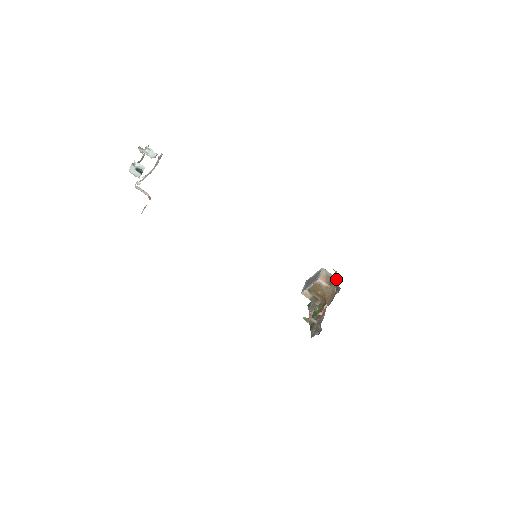
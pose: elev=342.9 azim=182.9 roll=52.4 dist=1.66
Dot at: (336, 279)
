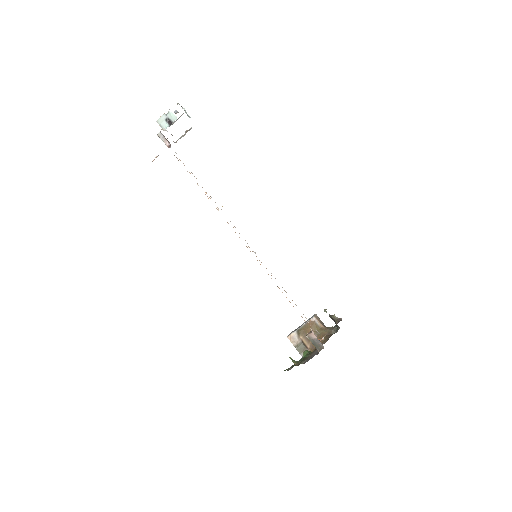
Dot at: occluded
